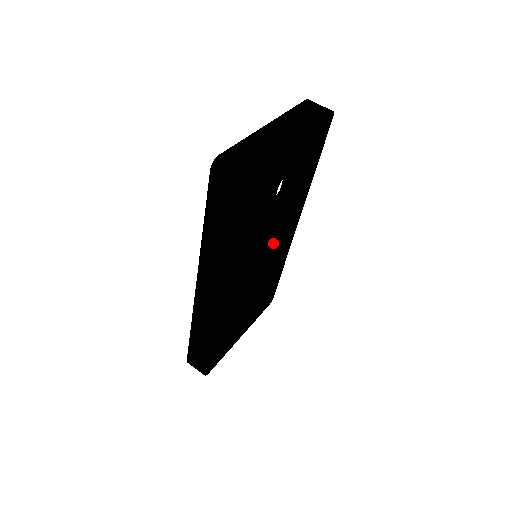
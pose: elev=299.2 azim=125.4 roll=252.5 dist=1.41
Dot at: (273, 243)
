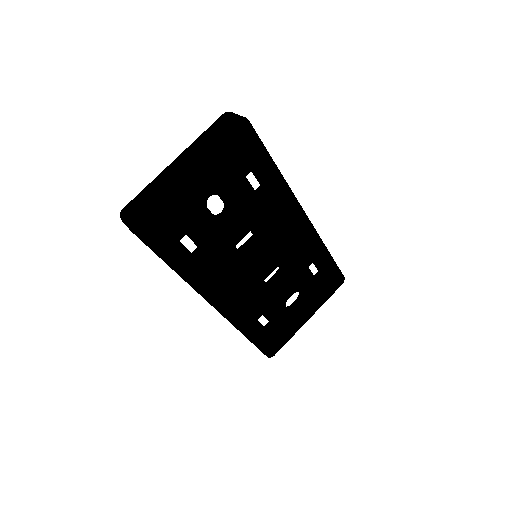
Dot at: (266, 242)
